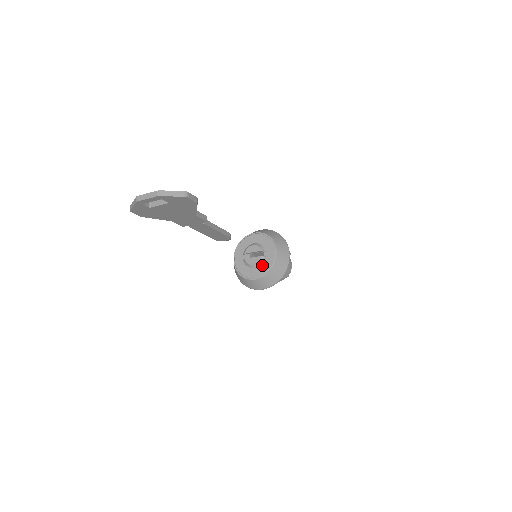
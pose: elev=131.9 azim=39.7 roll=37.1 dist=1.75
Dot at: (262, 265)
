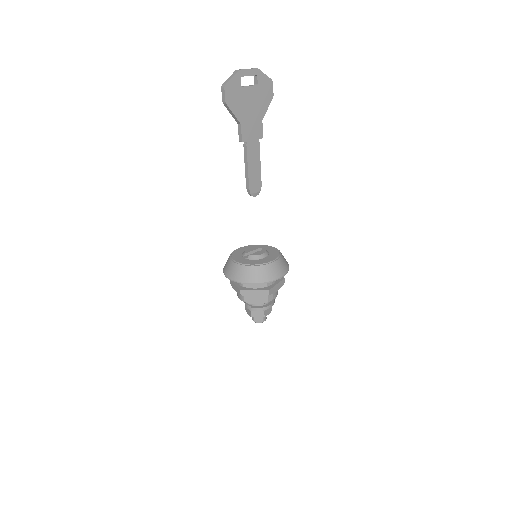
Dot at: (270, 254)
